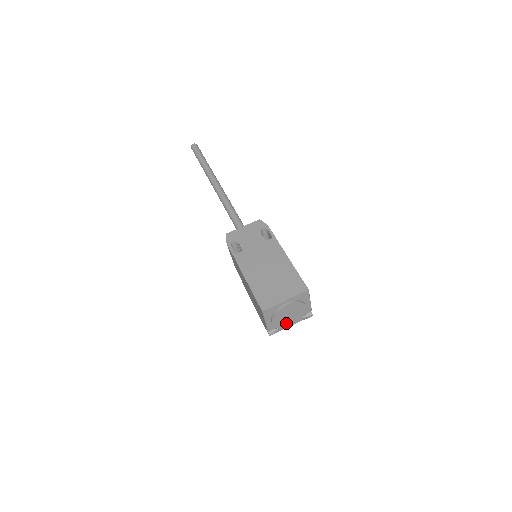
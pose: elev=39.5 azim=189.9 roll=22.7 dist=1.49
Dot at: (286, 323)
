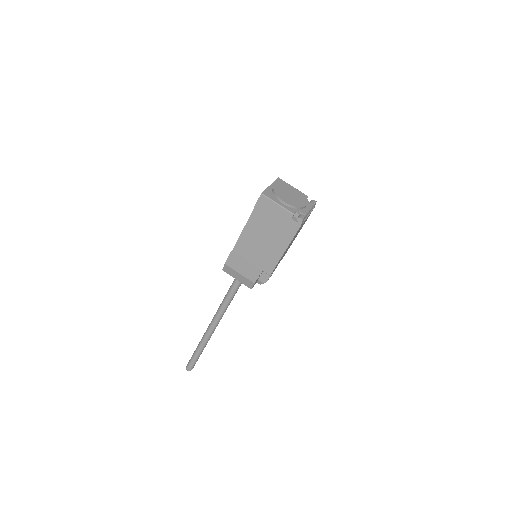
Dot at: (298, 203)
